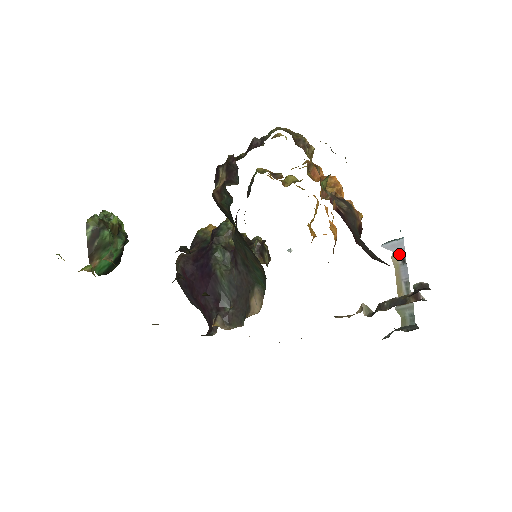
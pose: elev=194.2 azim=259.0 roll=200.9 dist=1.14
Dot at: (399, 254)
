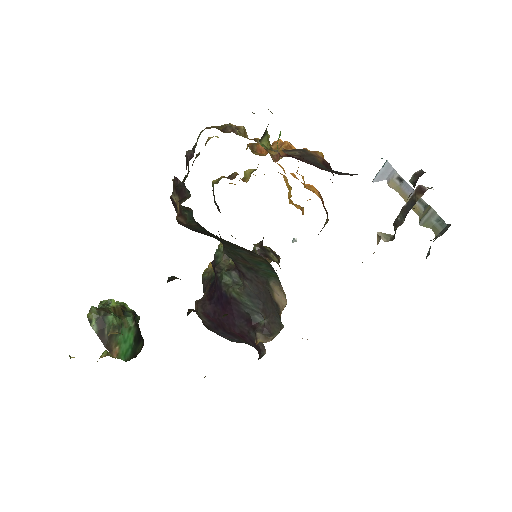
Dot at: (393, 177)
